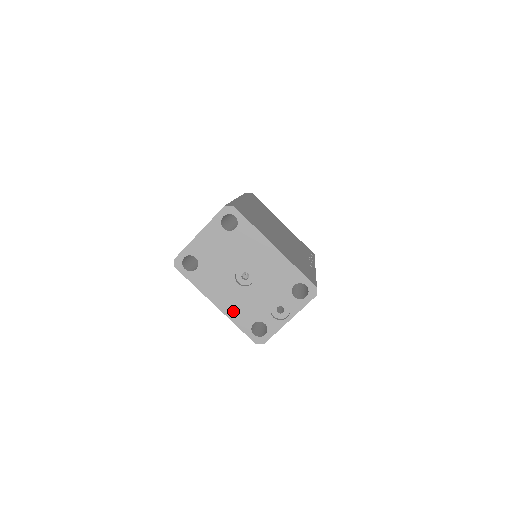
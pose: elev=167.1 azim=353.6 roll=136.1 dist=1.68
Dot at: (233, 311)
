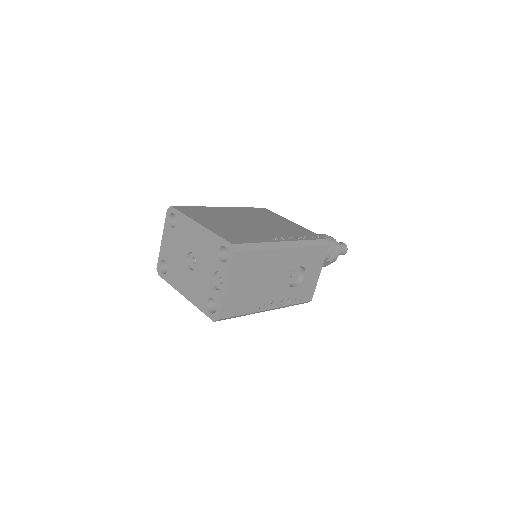
Dot at: (193, 296)
